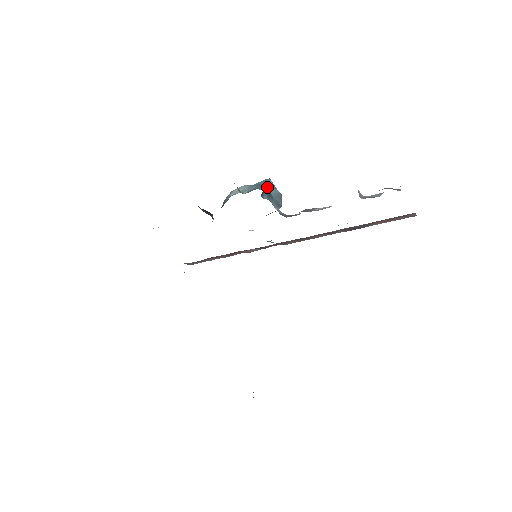
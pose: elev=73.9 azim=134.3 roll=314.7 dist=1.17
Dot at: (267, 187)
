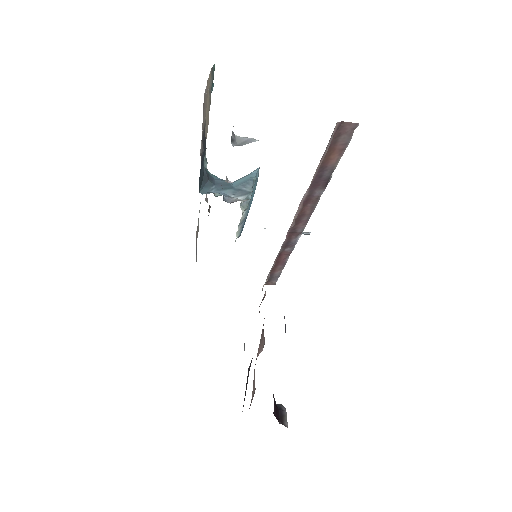
Dot at: (240, 179)
